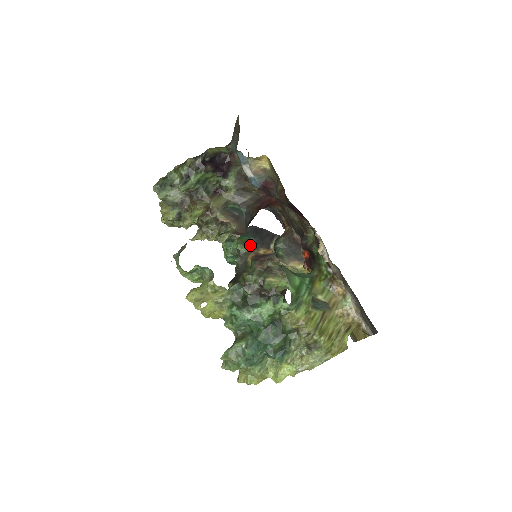
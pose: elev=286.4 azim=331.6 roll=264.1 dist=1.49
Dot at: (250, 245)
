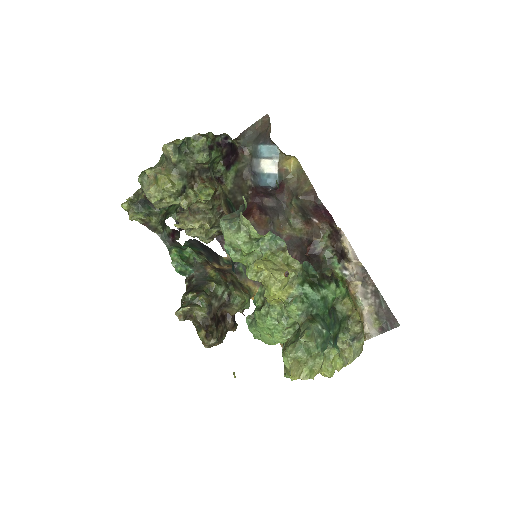
Dot at: (204, 257)
